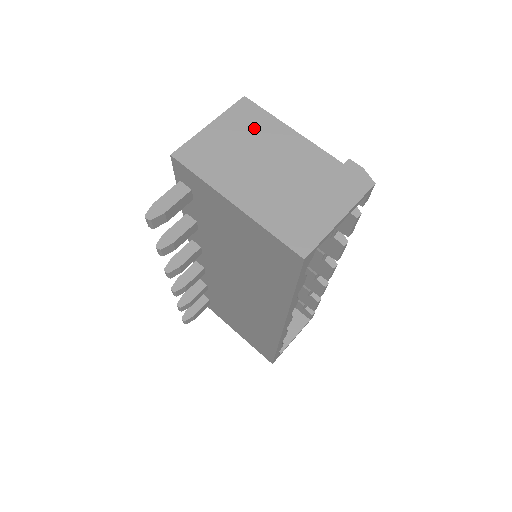
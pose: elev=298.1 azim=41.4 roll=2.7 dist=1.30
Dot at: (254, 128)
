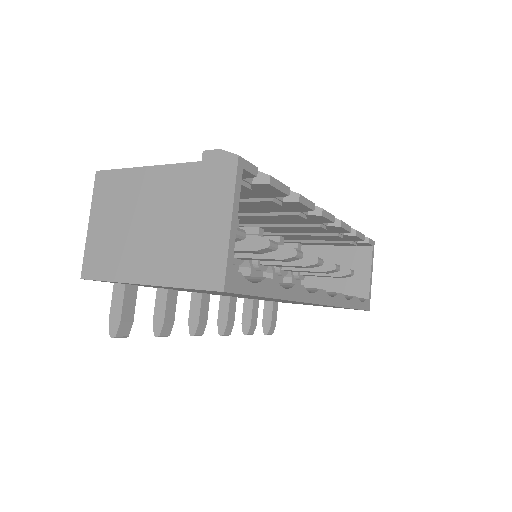
Dot at: (118, 195)
